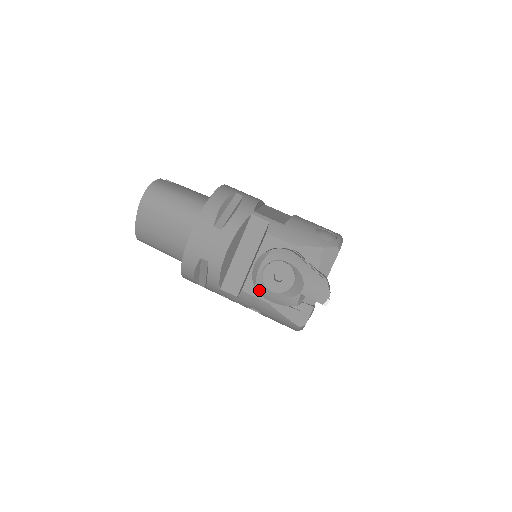
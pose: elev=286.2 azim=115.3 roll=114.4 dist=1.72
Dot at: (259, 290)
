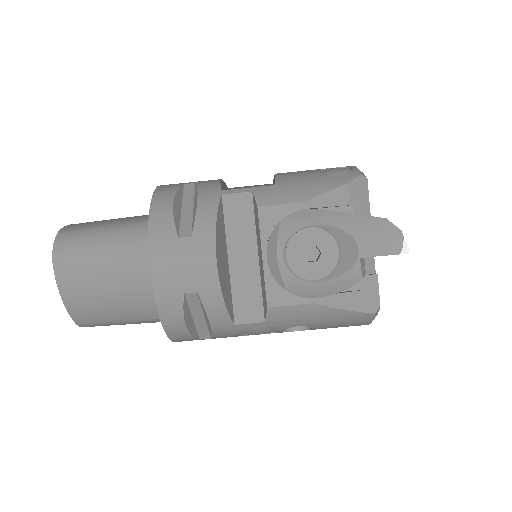
Dot at: (294, 290)
